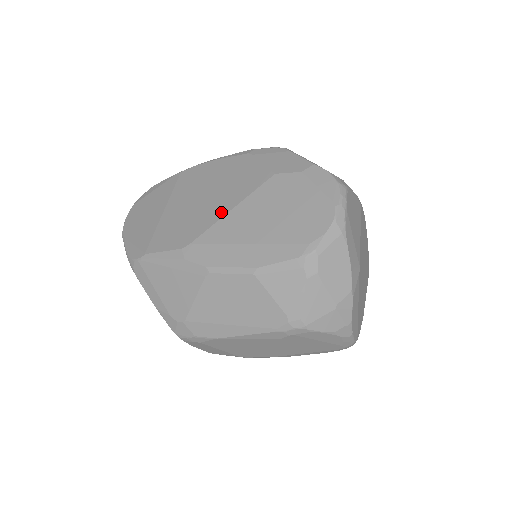
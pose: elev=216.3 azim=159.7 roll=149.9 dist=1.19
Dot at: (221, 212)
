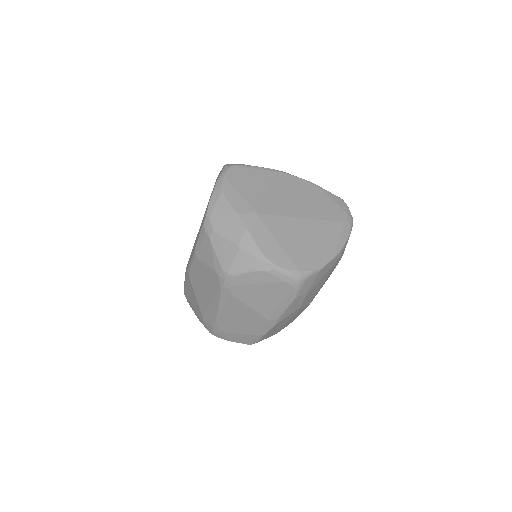
Dot at: occluded
